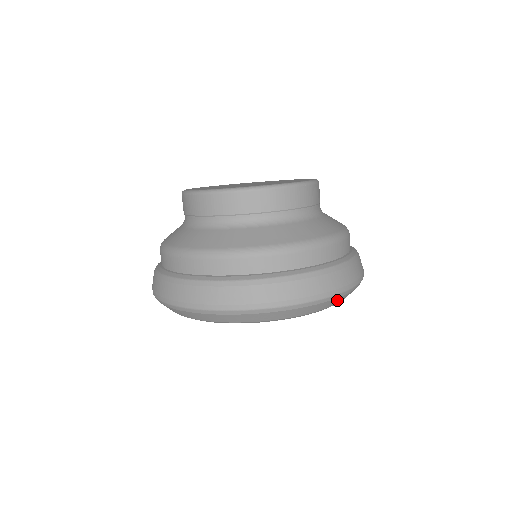
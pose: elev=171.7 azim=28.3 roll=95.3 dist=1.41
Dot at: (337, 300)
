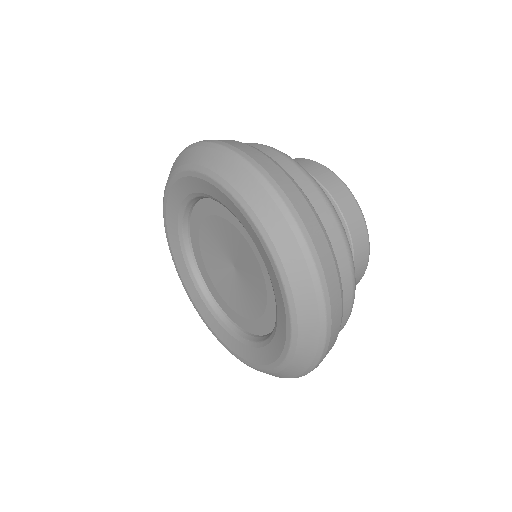
Dot at: (273, 217)
